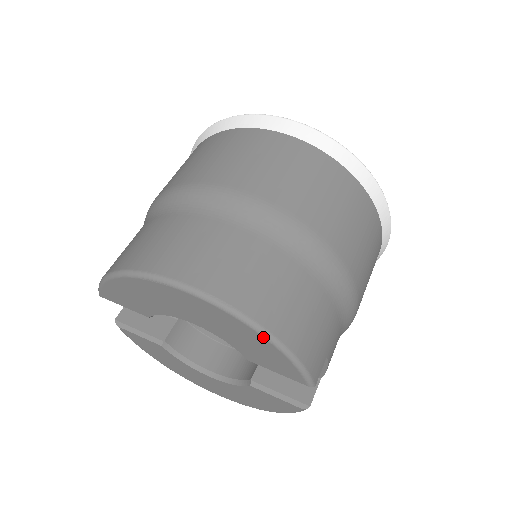
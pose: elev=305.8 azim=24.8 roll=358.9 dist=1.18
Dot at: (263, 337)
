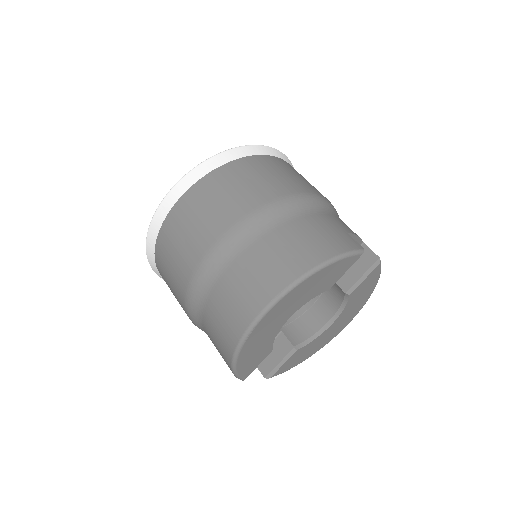
Dot at: (316, 273)
